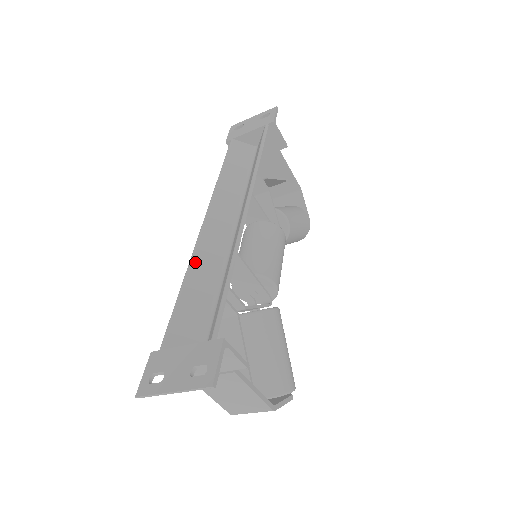
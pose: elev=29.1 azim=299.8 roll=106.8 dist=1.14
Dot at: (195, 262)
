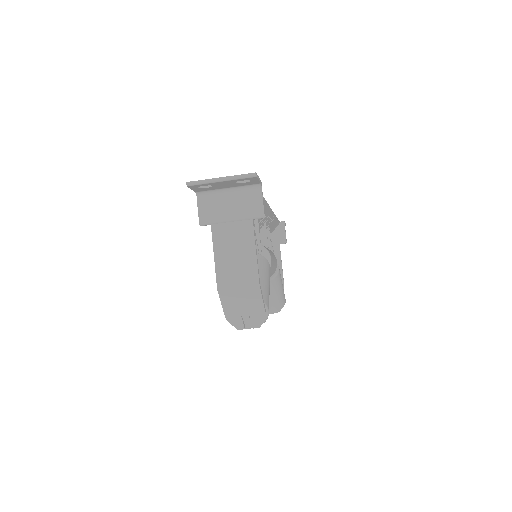
Dot at: occluded
